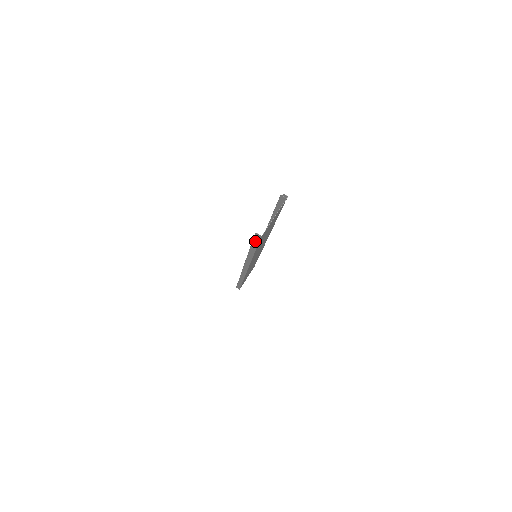
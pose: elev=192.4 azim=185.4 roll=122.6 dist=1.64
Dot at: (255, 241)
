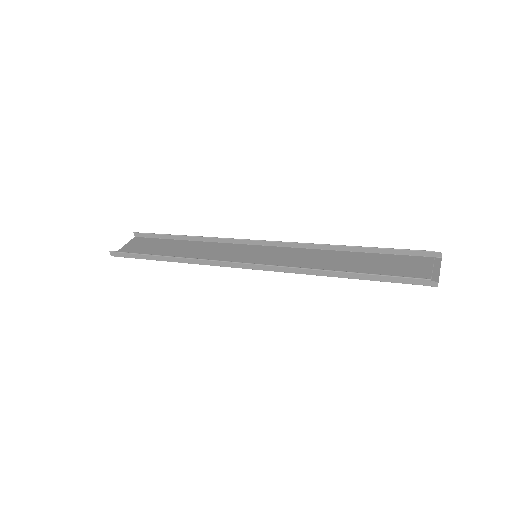
Dot at: (402, 279)
